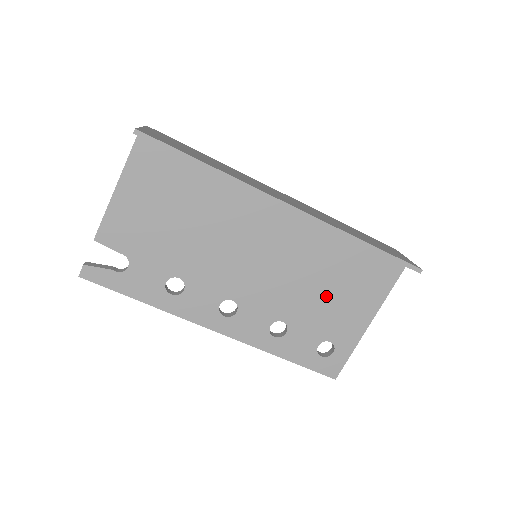
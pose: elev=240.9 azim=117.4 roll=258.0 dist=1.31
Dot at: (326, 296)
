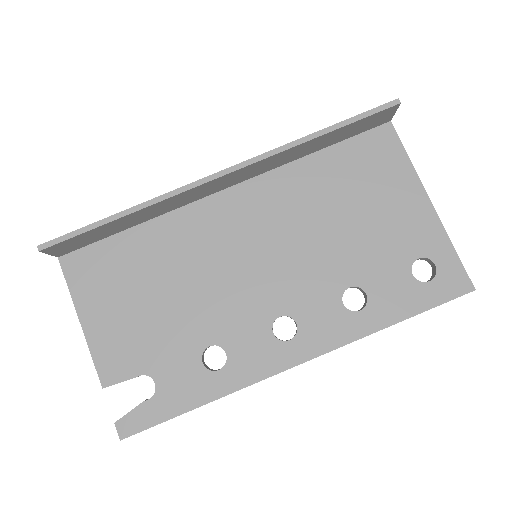
Dot at: (358, 222)
